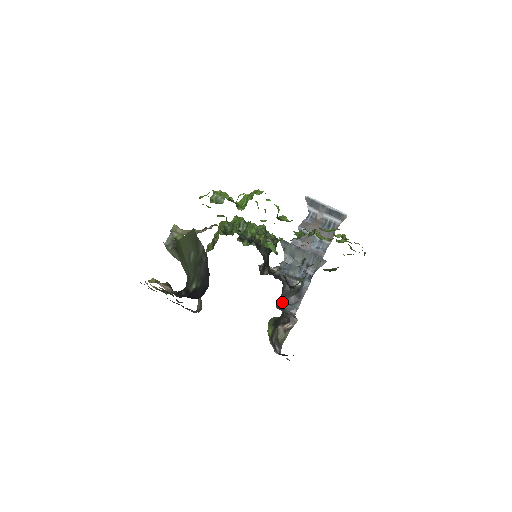
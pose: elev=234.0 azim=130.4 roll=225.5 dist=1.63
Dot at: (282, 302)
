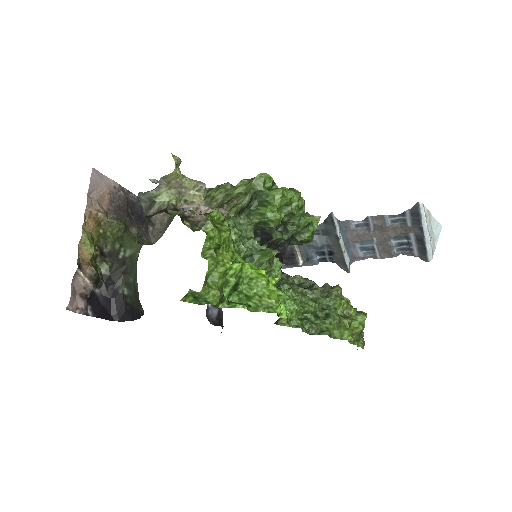
Dot at: occluded
